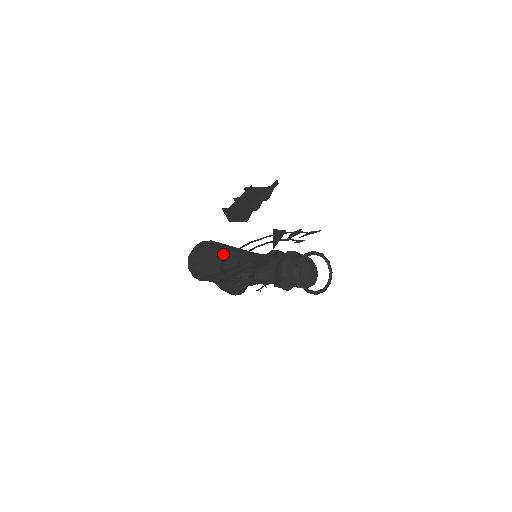
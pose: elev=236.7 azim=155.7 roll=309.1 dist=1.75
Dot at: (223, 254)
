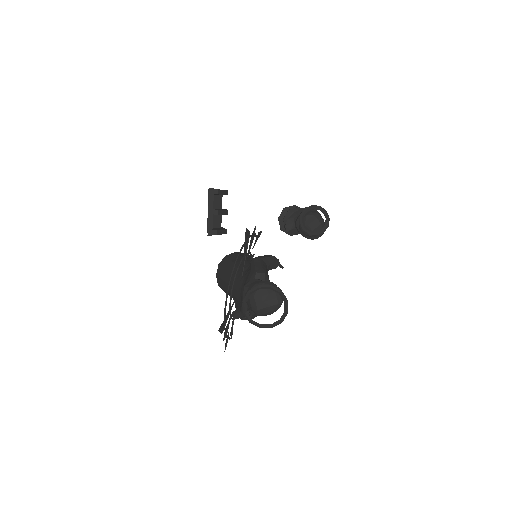
Dot at: (228, 283)
